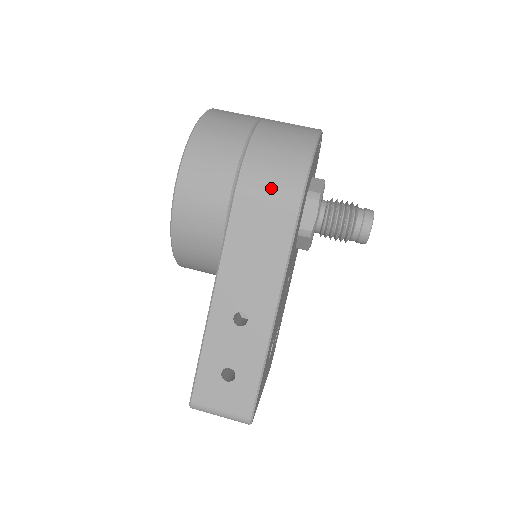
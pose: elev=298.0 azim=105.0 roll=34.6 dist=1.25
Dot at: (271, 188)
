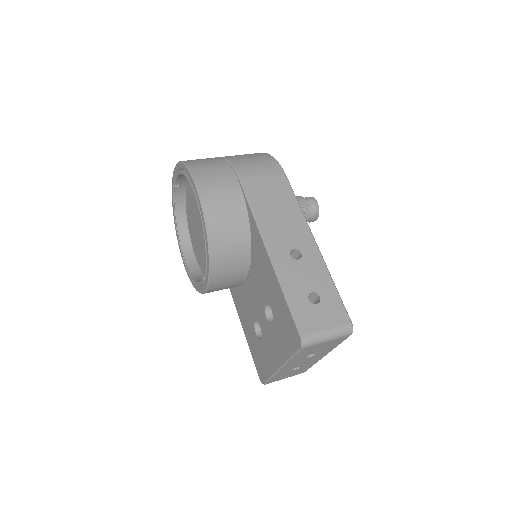
Dot at: (261, 170)
